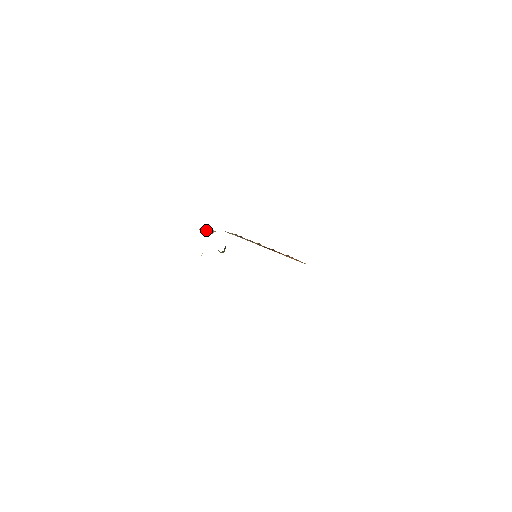
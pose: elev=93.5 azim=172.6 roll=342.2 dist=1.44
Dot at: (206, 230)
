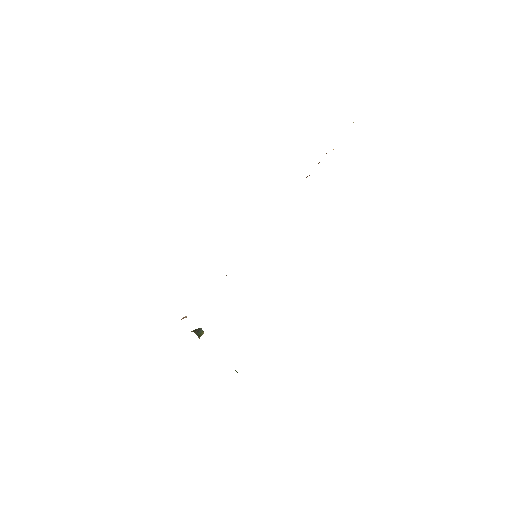
Dot at: occluded
